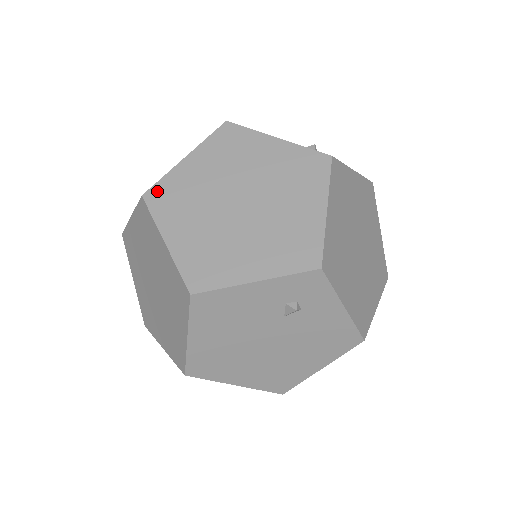
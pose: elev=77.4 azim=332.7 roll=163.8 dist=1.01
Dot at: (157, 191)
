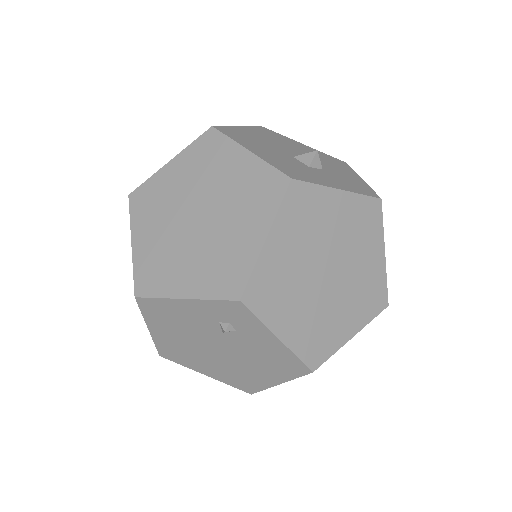
Dot at: (140, 193)
